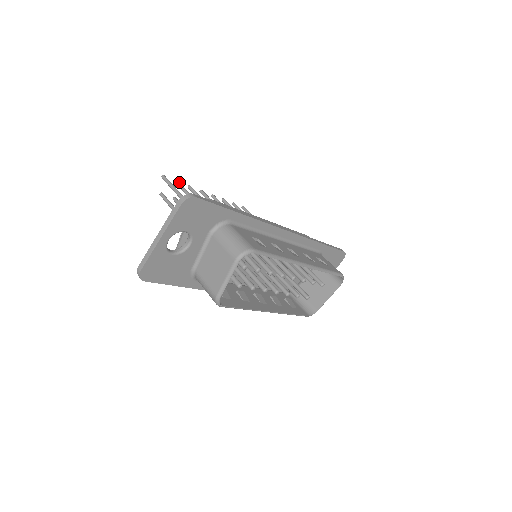
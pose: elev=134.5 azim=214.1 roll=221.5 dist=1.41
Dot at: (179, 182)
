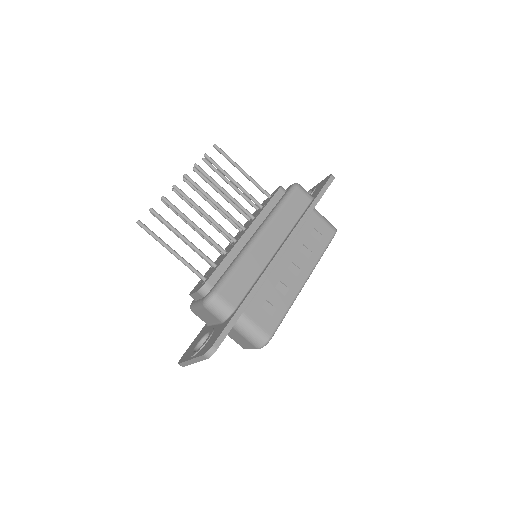
Dot at: (154, 212)
